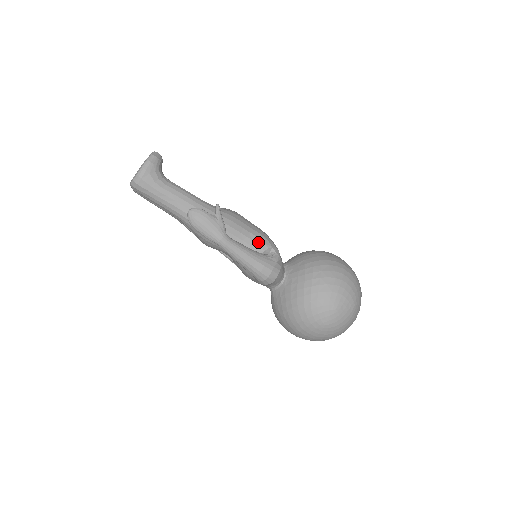
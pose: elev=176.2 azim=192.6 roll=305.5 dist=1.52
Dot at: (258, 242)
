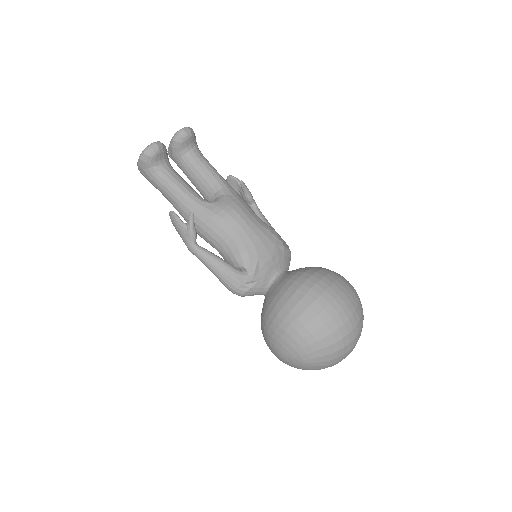
Dot at: (231, 257)
